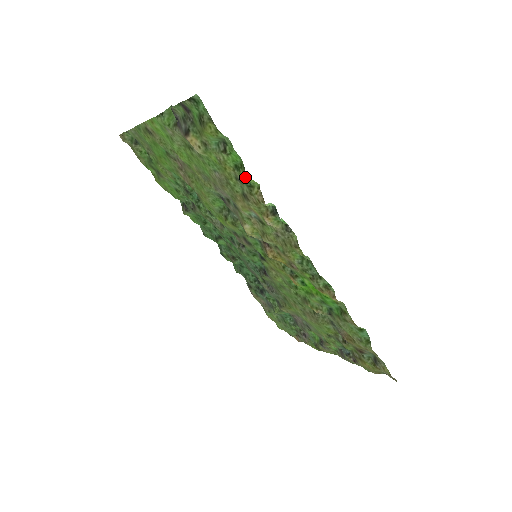
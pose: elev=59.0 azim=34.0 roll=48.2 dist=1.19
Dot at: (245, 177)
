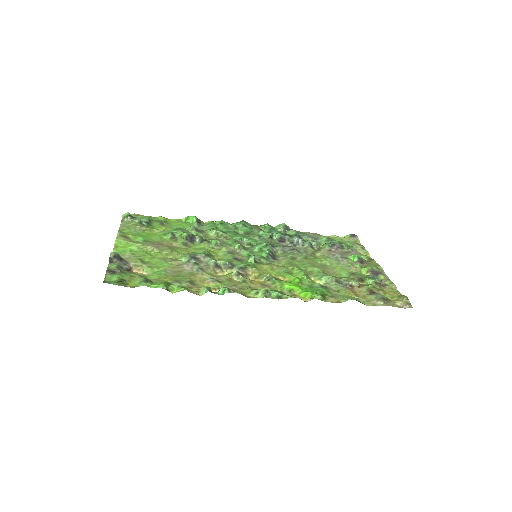
Dot at: (174, 292)
